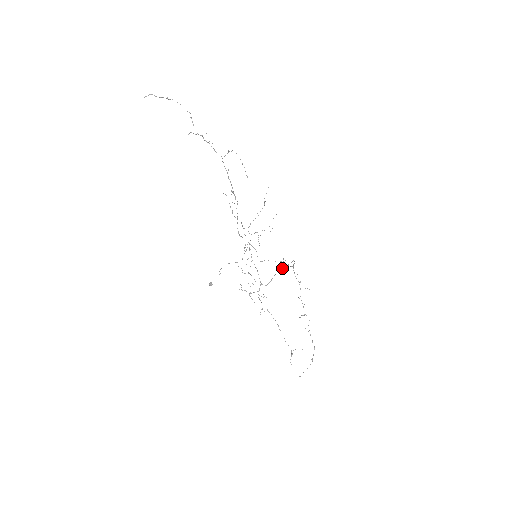
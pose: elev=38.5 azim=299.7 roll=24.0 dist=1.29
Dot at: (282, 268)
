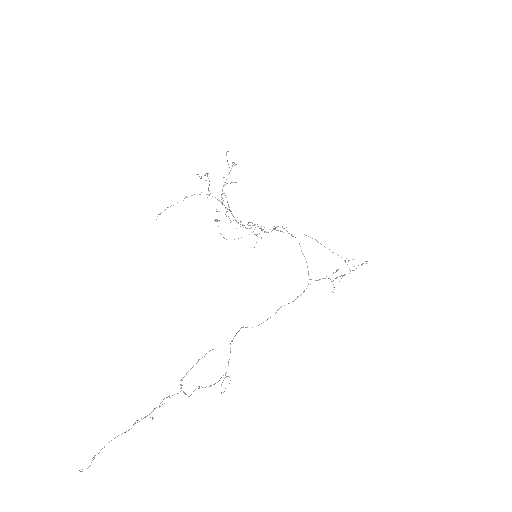
Dot at: occluded
